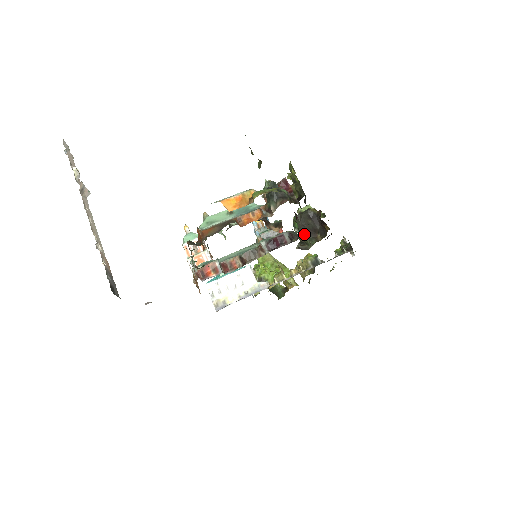
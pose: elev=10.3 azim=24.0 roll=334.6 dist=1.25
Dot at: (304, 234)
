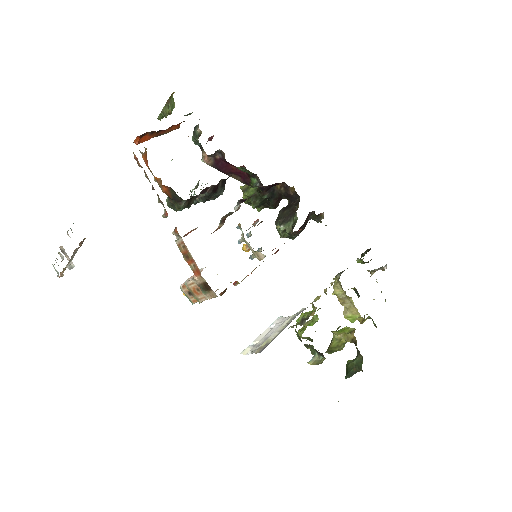
Dot at: (288, 221)
